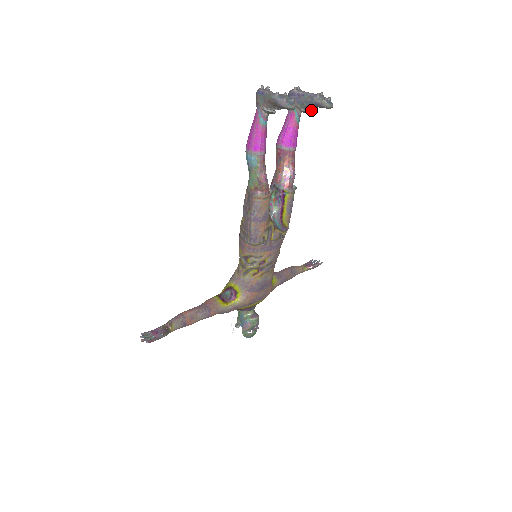
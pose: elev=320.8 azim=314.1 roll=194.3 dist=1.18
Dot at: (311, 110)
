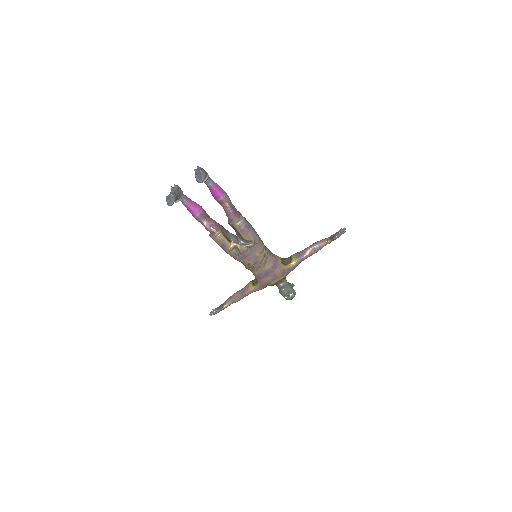
Dot at: (207, 179)
